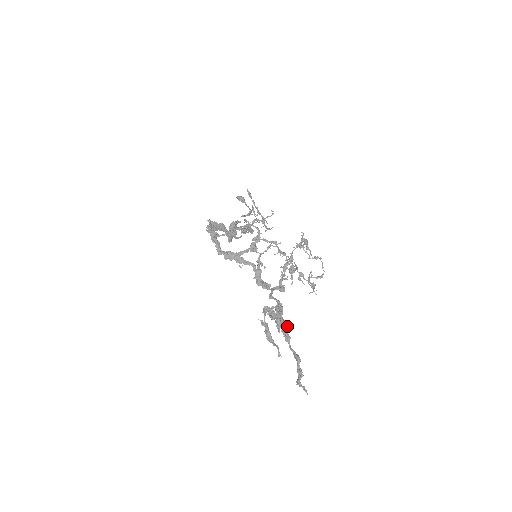
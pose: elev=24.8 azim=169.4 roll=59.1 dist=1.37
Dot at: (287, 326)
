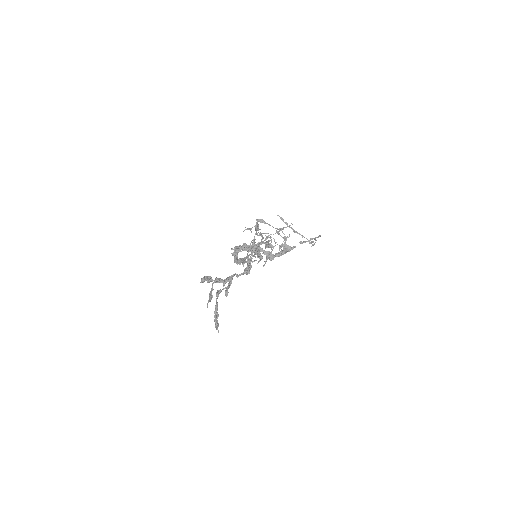
Dot at: (202, 280)
